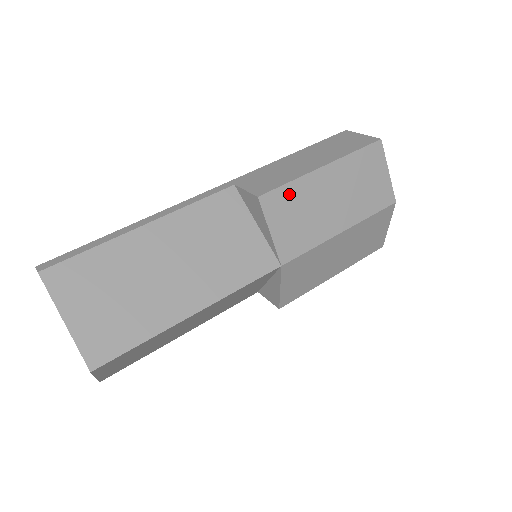
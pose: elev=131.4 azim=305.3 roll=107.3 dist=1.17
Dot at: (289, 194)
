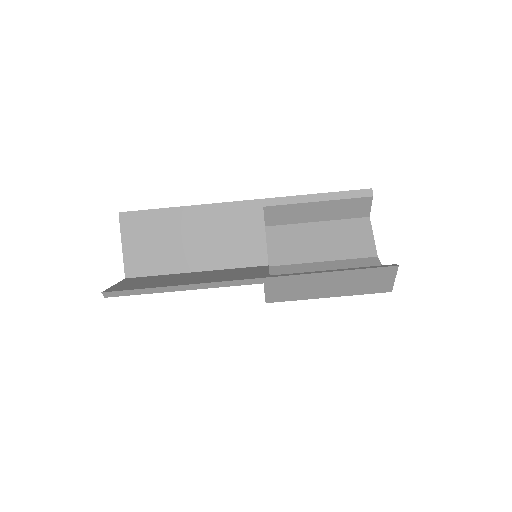
Dot at: occluded
